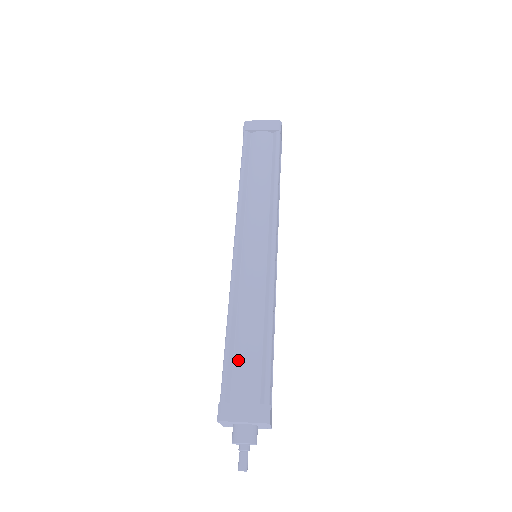
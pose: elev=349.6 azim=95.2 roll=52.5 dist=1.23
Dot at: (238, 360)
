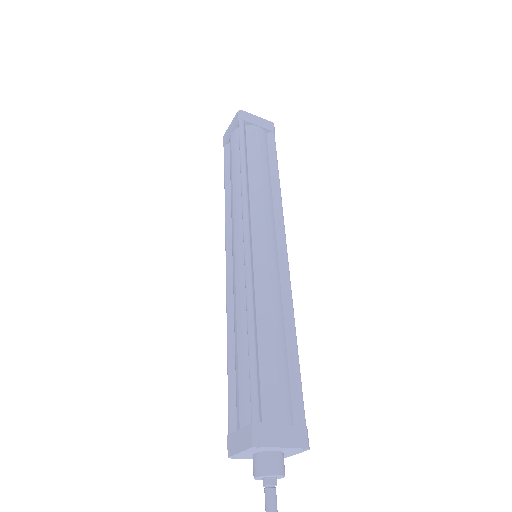
Dot at: (235, 381)
